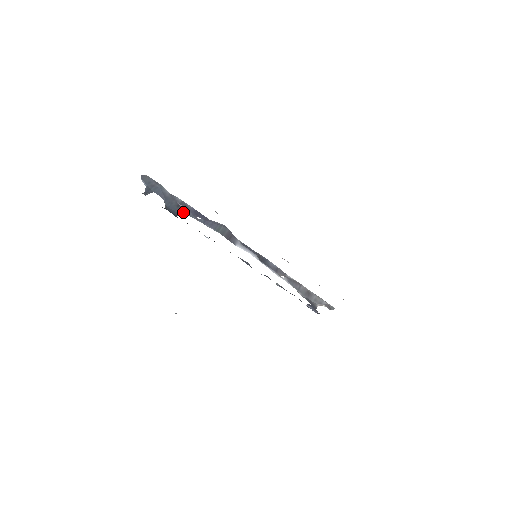
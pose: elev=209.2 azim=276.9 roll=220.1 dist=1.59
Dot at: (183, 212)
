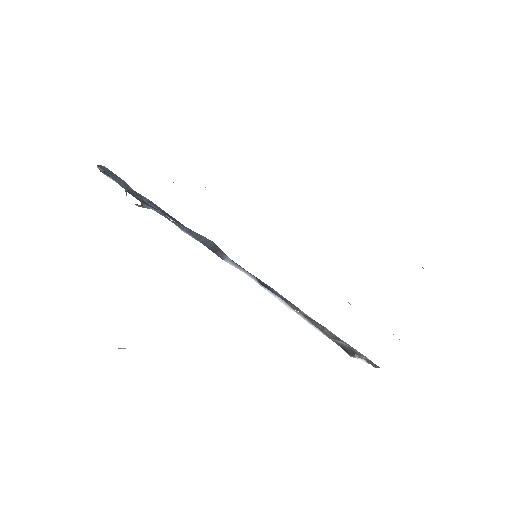
Dot at: (151, 206)
